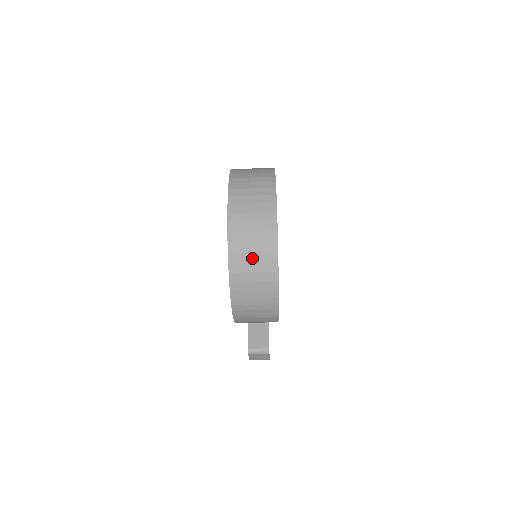
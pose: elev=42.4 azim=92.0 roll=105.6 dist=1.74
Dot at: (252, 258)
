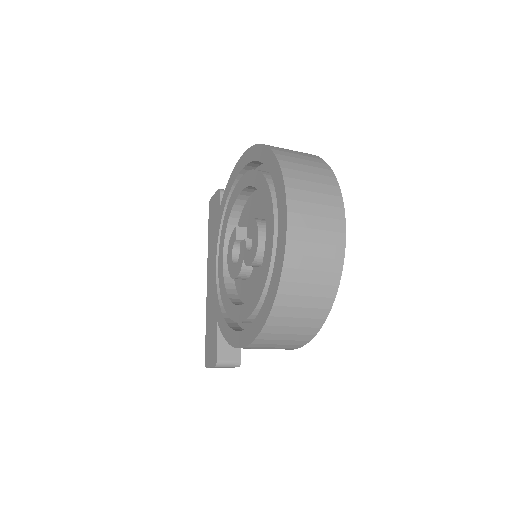
Dot at: (307, 290)
